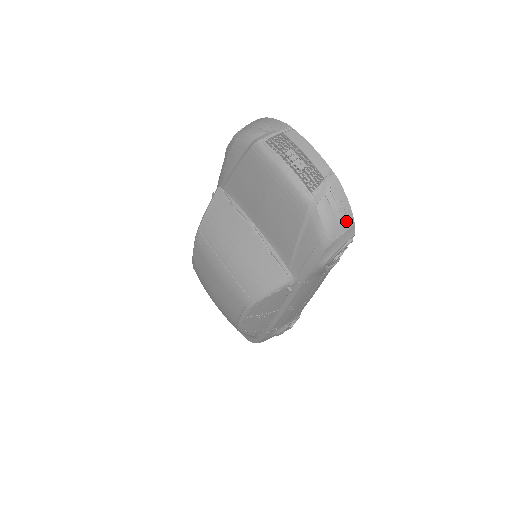
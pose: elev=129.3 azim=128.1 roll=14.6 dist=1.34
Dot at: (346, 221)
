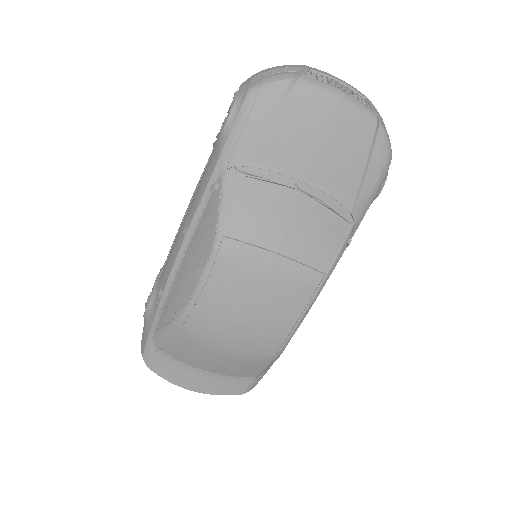
Dot at: occluded
